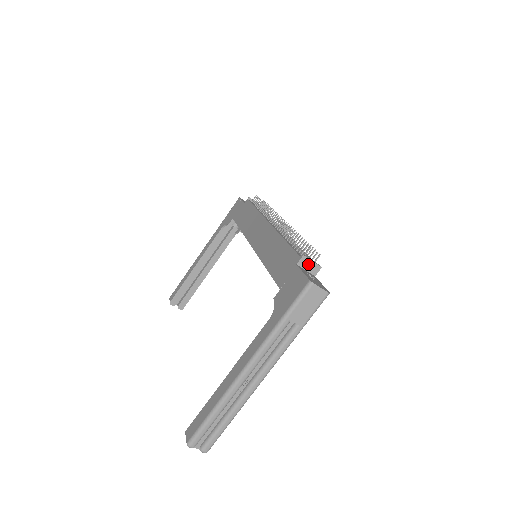
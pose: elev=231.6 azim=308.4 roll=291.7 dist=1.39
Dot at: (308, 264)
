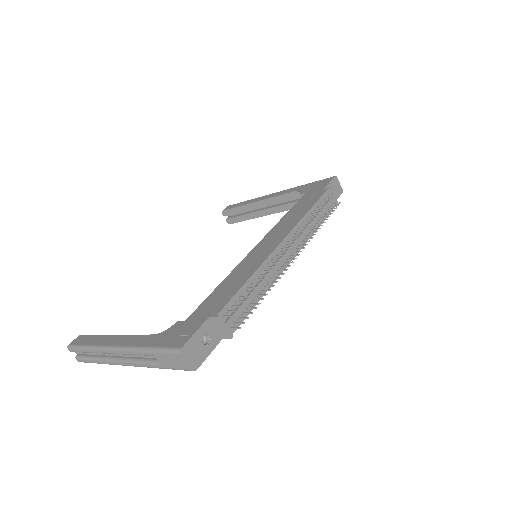
Dot at: (219, 326)
